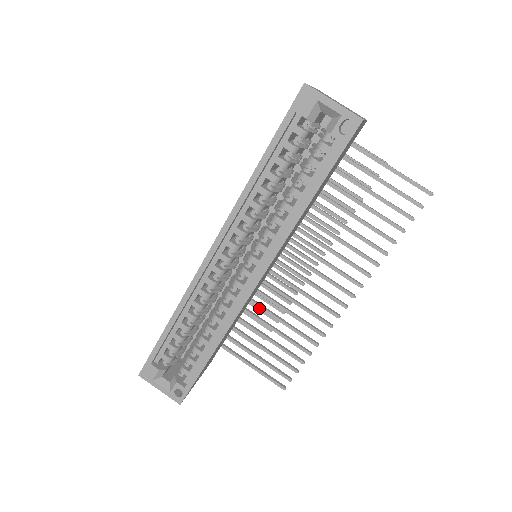
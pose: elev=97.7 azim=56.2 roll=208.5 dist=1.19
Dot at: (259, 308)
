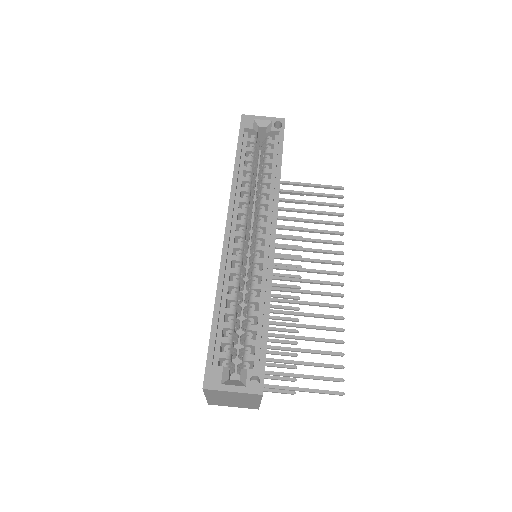
Dot at: (274, 339)
